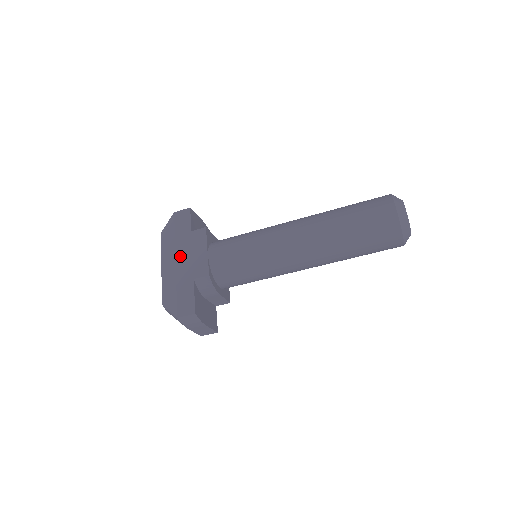
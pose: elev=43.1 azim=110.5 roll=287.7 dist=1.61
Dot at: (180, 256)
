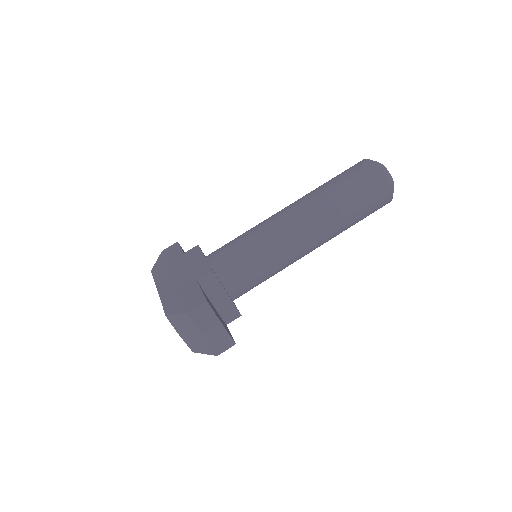
Dot at: (176, 273)
